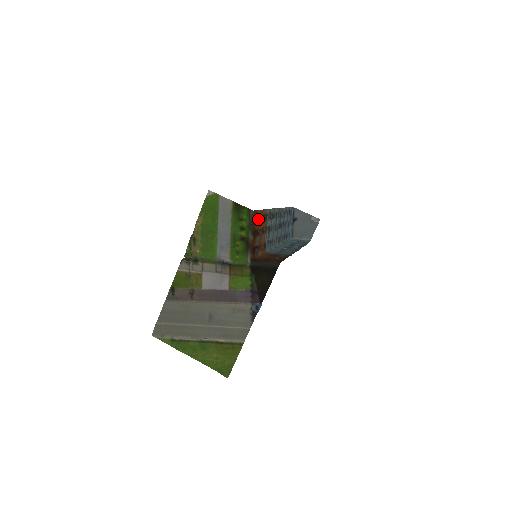
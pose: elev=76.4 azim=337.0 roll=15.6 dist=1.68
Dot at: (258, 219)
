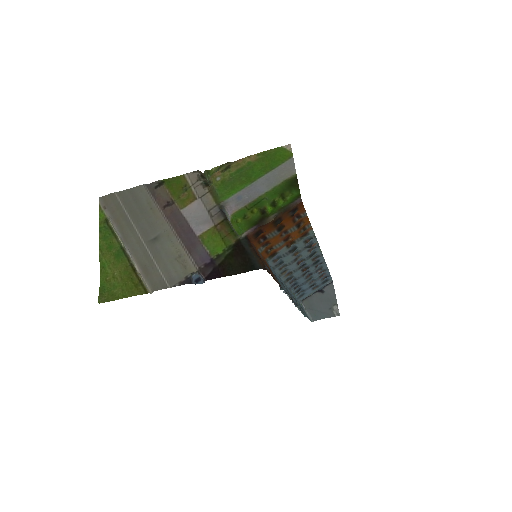
Dot at: (296, 218)
